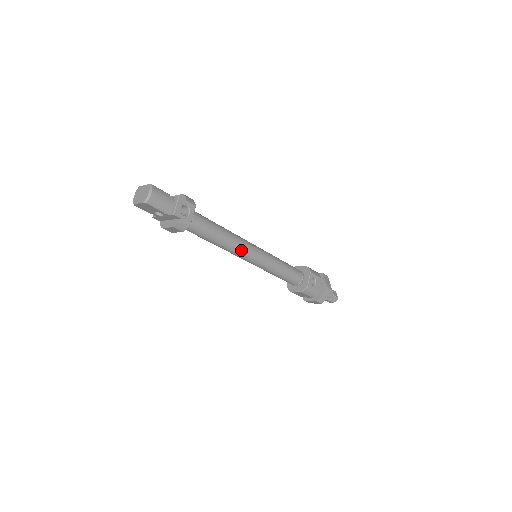
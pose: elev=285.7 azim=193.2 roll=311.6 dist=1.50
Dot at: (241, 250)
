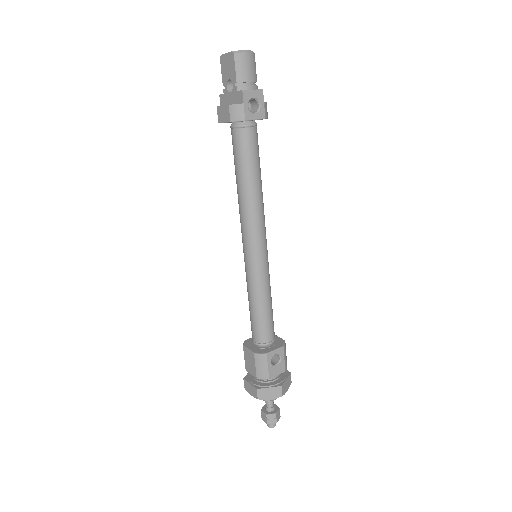
Dot at: (253, 222)
